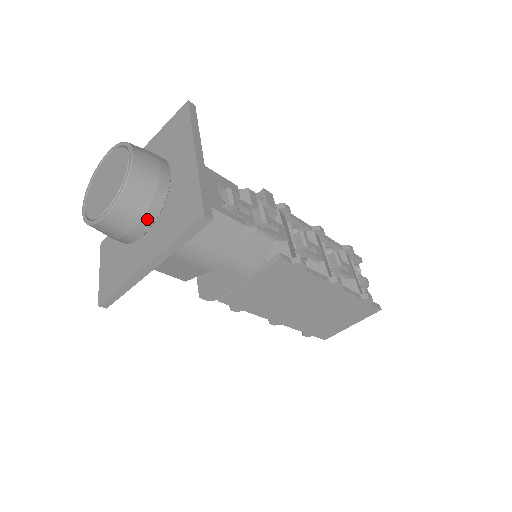
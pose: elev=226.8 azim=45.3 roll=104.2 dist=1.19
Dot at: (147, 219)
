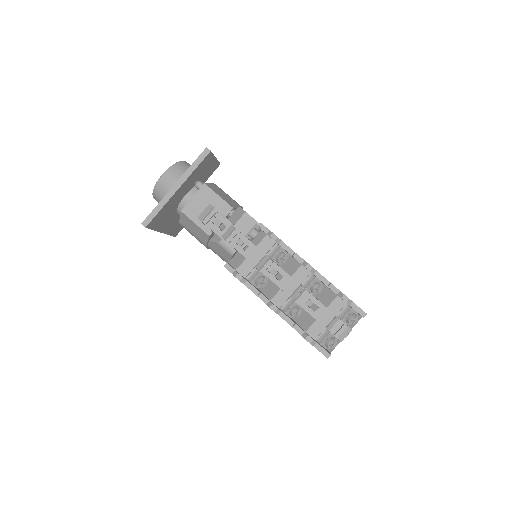
Dot at: occluded
